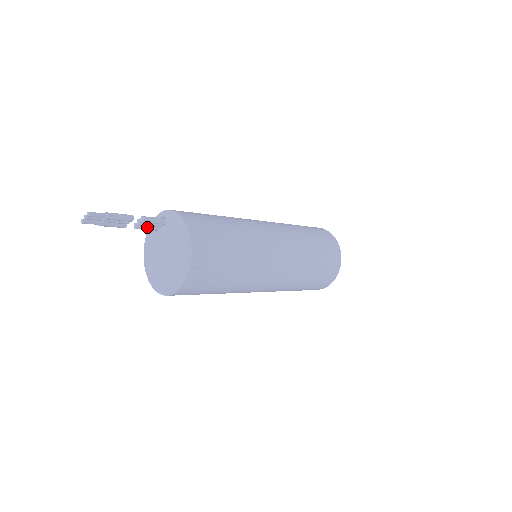
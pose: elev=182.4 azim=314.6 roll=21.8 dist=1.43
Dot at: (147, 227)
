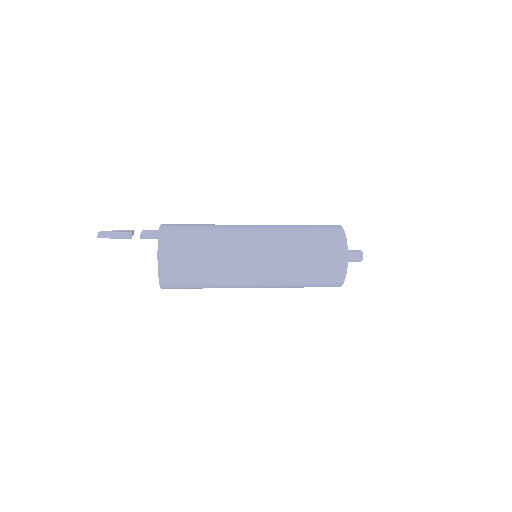
Dot at: occluded
